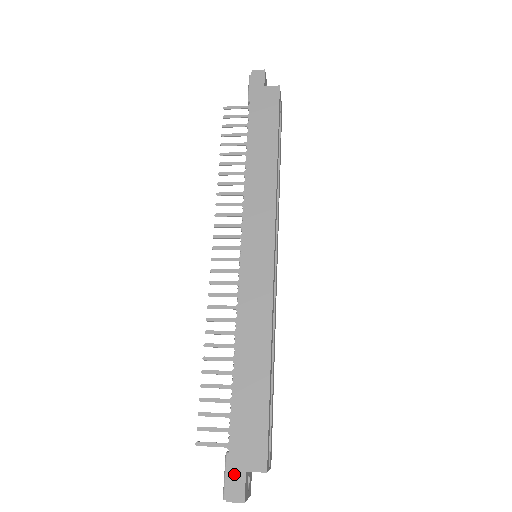
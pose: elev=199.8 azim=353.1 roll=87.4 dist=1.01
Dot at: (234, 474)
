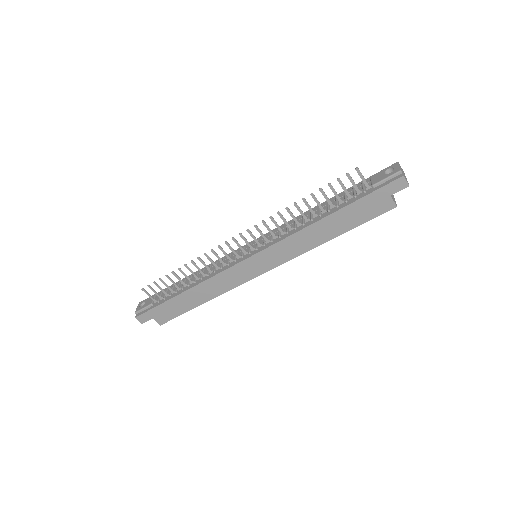
Dot at: (147, 315)
